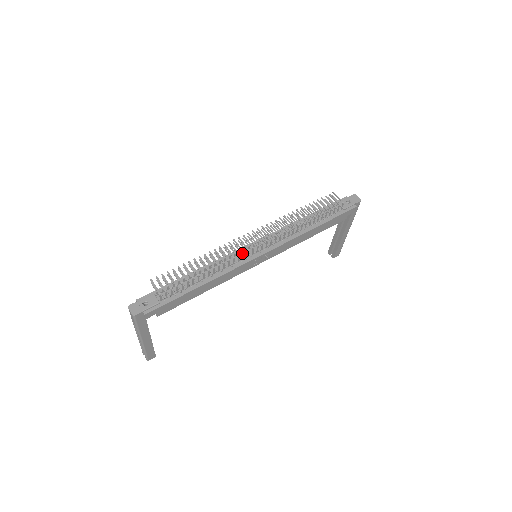
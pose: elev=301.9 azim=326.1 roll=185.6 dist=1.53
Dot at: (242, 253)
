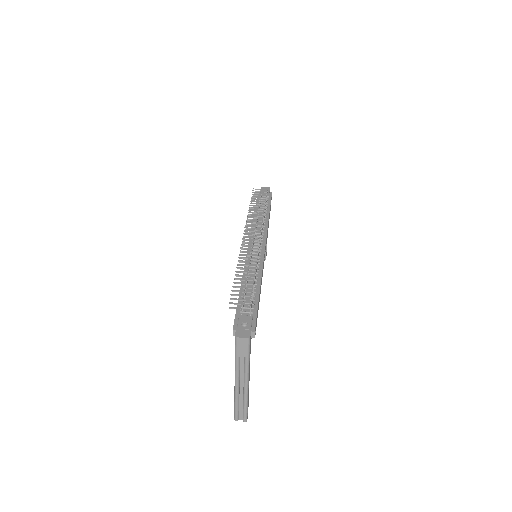
Dot at: (253, 253)
